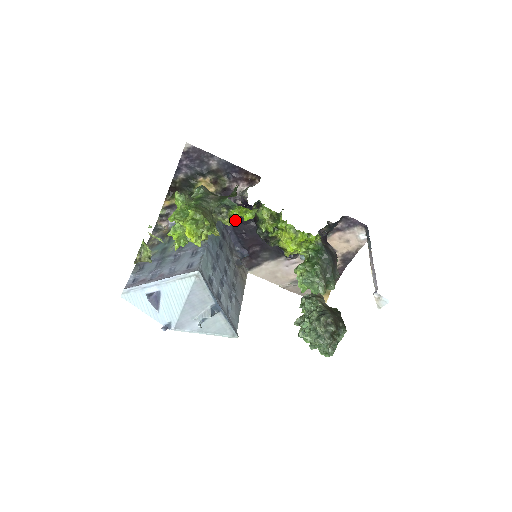
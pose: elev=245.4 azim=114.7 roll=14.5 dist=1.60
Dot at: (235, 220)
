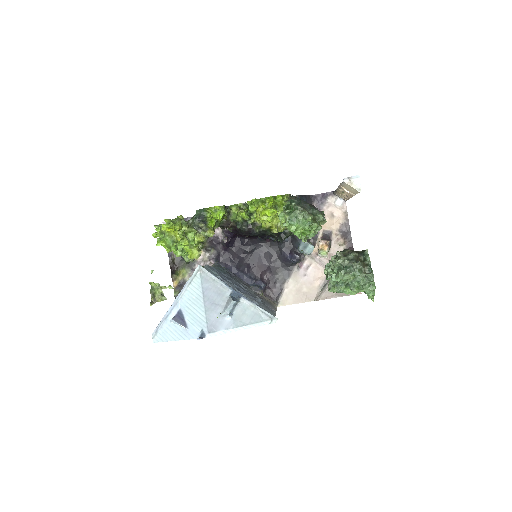
Dot at: (234, 260)
